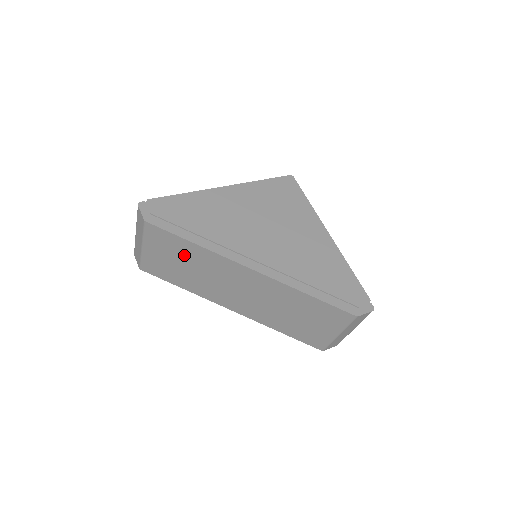
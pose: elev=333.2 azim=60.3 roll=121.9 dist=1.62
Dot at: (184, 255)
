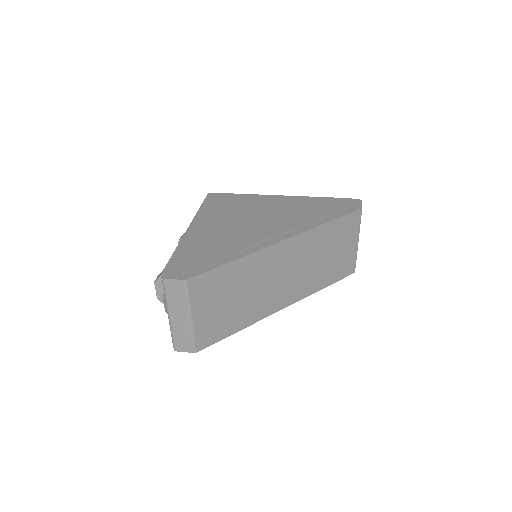
Dot at: (230, 285)
